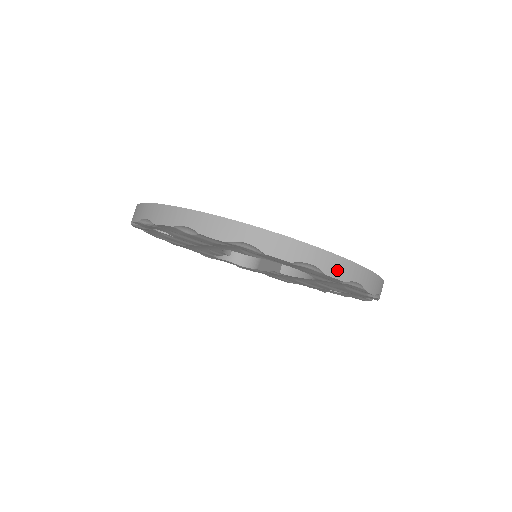
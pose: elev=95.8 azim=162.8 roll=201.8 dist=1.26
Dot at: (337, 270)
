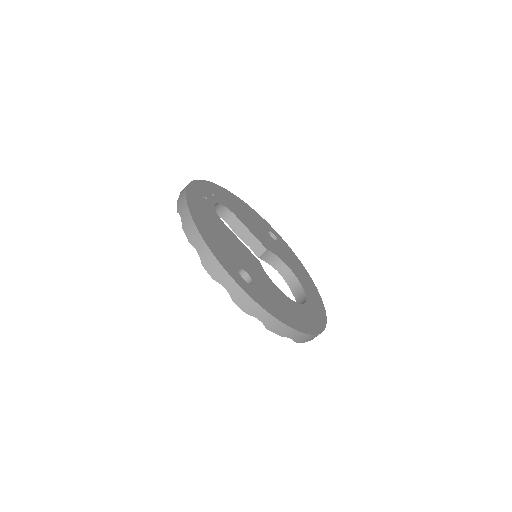
Dot at: occluded
